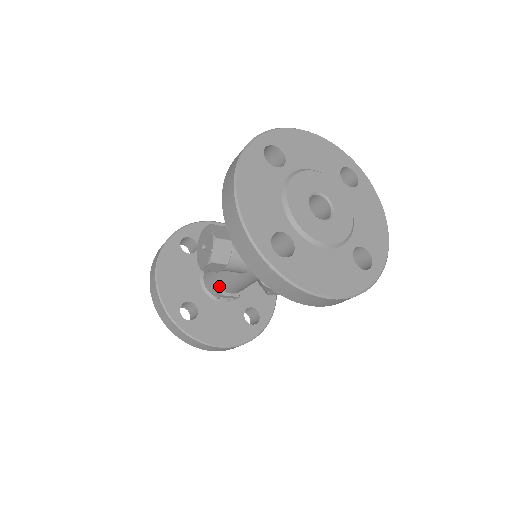
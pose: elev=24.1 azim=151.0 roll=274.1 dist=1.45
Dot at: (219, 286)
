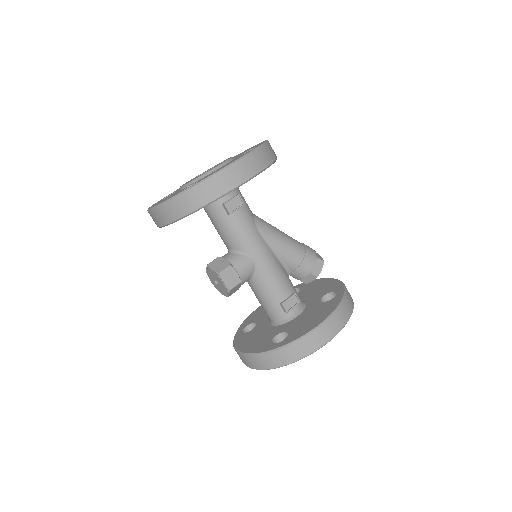
Dot at: (274, 303)
